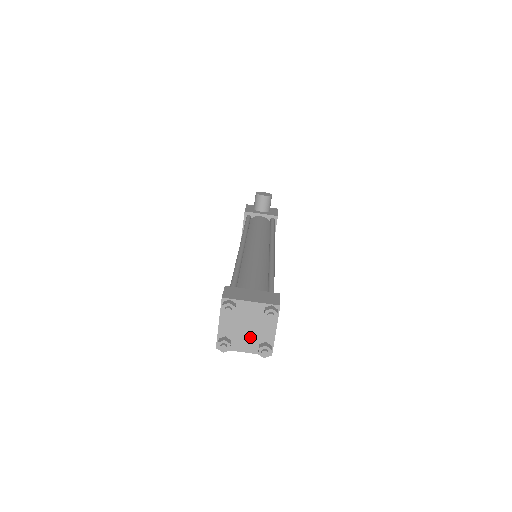
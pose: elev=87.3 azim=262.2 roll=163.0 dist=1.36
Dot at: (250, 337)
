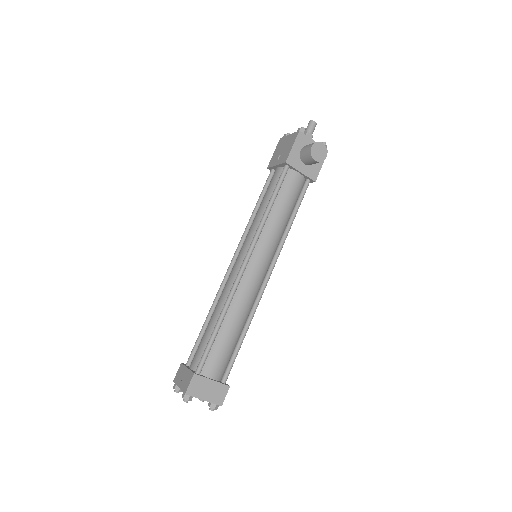
Dot at: occluded
